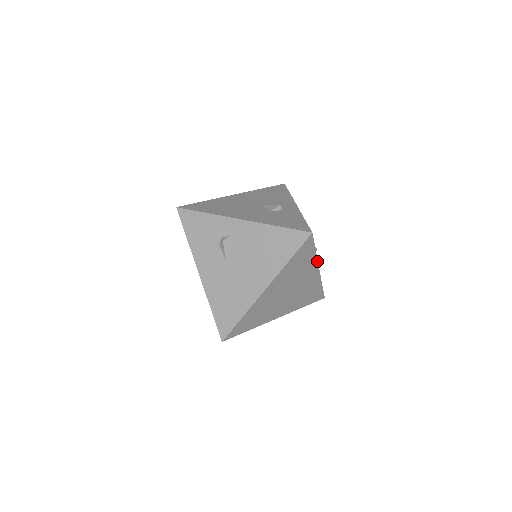
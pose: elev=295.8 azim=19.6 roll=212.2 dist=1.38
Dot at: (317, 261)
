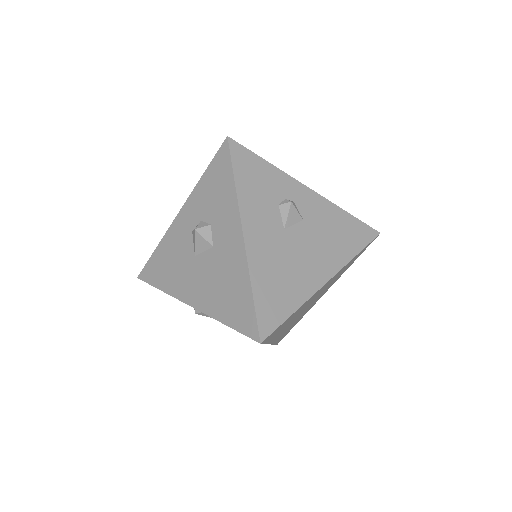
Dot at: occluded
